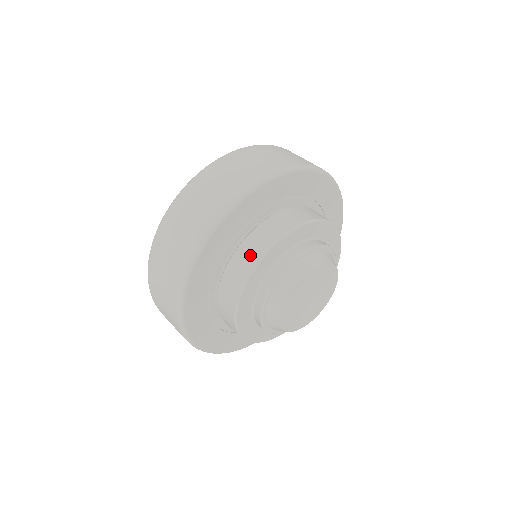
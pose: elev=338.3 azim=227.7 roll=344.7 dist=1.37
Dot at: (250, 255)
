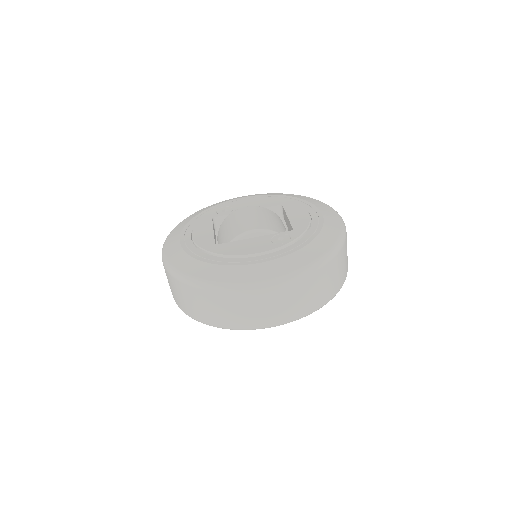
Dot at: occluded
